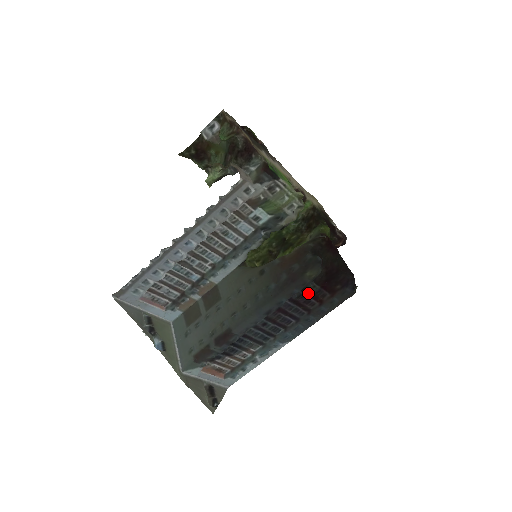
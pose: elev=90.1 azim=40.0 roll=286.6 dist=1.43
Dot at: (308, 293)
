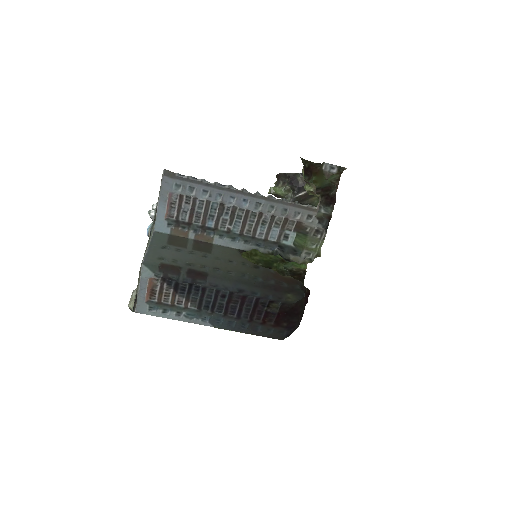
Dot at: (268, 308)
